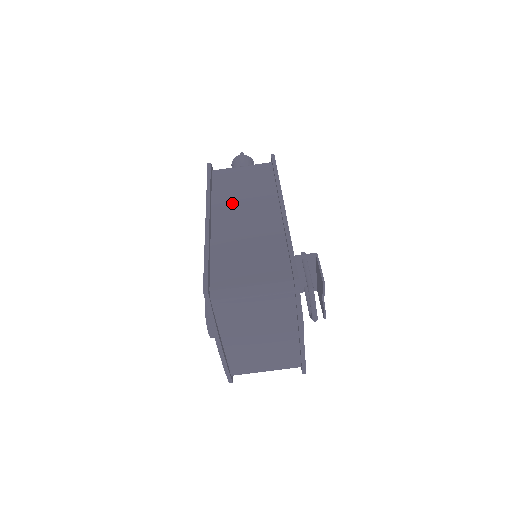
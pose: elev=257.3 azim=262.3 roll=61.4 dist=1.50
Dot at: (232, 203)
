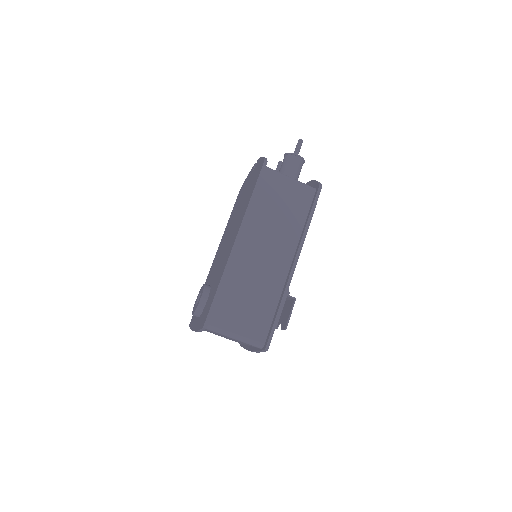
Dot at: (261, 230)
